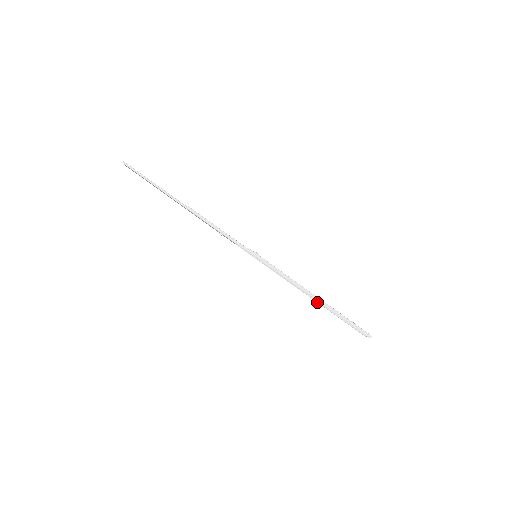
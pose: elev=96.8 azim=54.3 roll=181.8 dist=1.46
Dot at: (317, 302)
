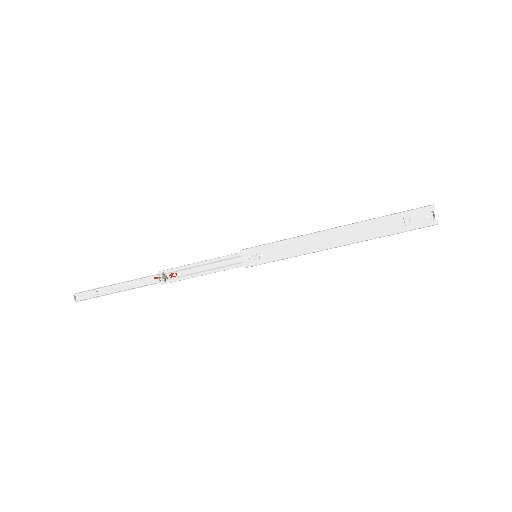
Dot at: (351, 225)
